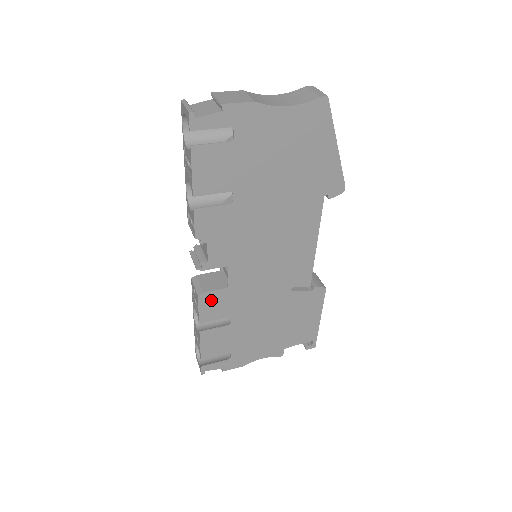
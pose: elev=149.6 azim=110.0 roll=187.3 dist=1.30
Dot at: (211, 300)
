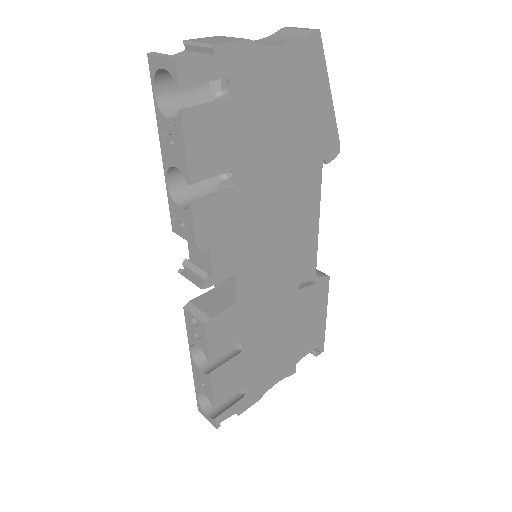
Dot at: (220, 326)
